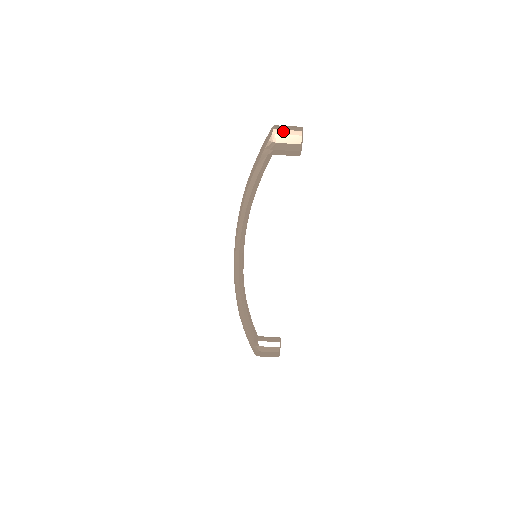
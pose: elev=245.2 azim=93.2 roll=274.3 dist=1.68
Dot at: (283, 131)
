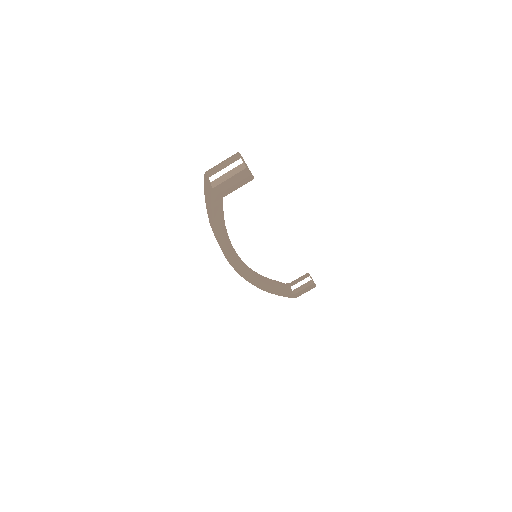
Dot at: (222, 177)
